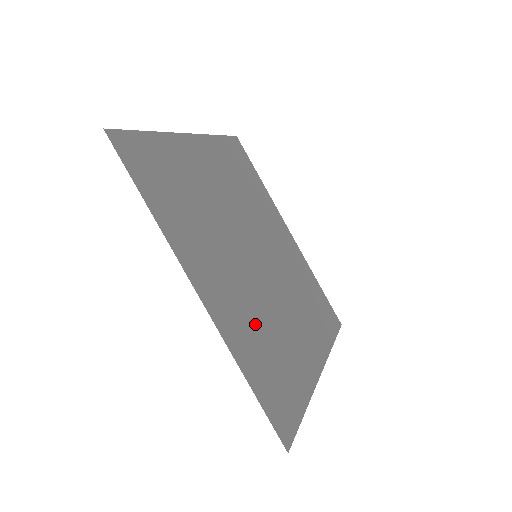
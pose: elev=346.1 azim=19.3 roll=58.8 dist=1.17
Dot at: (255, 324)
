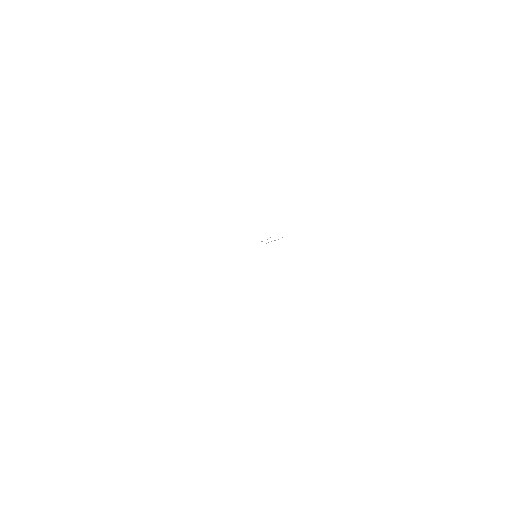
Dot at: occluded
